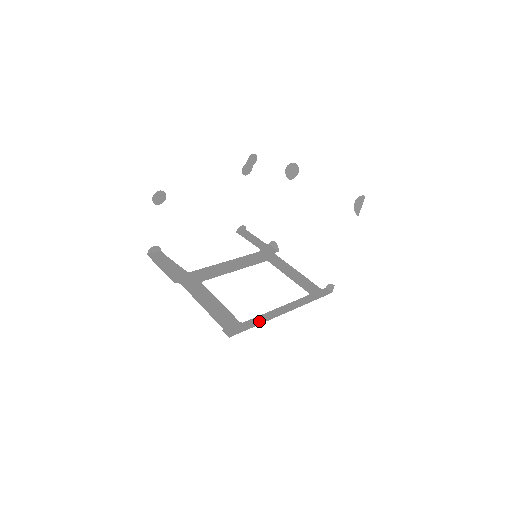
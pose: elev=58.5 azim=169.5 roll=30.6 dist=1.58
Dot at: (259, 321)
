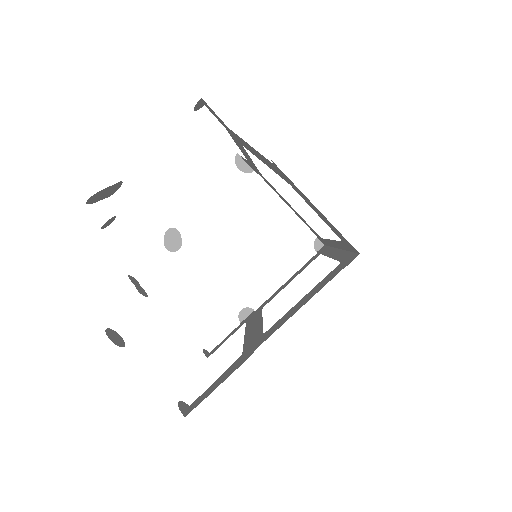
Dot at: (343, 254)
